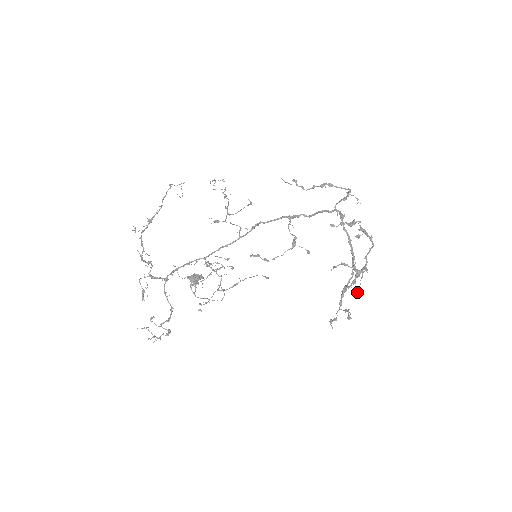
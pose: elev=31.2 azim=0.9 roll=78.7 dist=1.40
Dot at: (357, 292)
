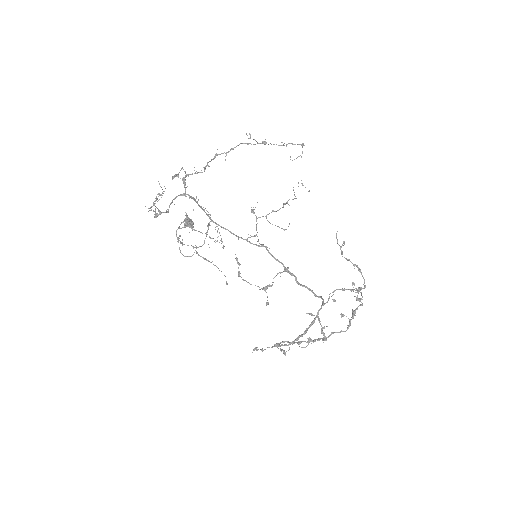
Dot at: (303, 347)
